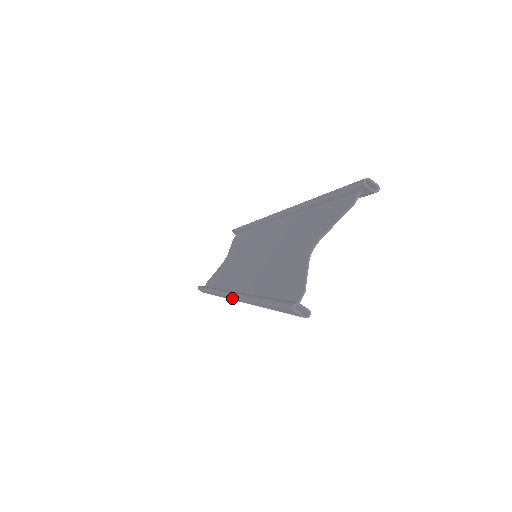
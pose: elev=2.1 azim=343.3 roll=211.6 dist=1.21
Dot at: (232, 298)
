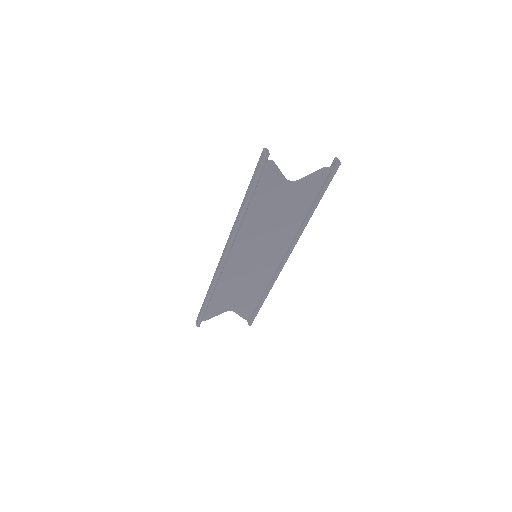
Dot at: (225, 250)
